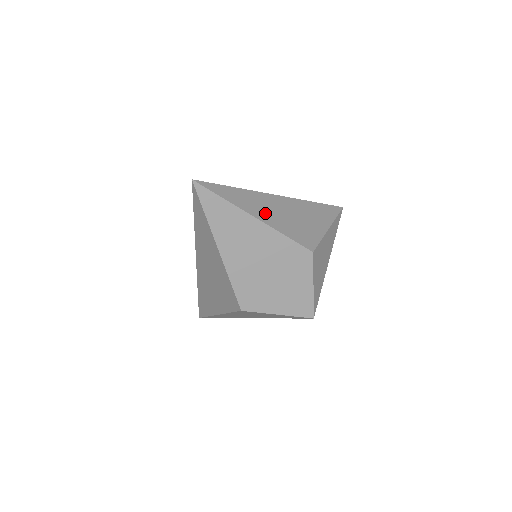
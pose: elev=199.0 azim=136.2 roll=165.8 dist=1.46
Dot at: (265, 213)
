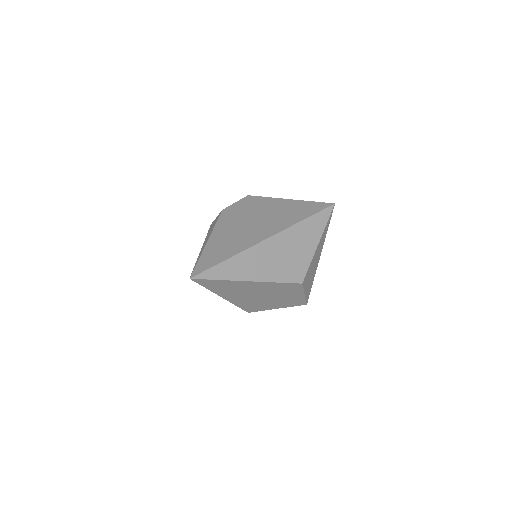
Dot at: (257, 270)
